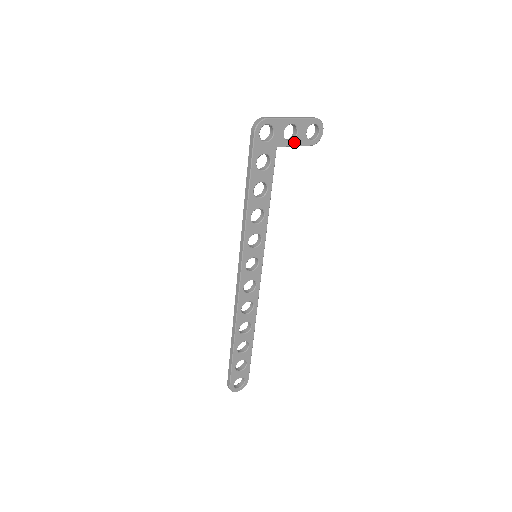
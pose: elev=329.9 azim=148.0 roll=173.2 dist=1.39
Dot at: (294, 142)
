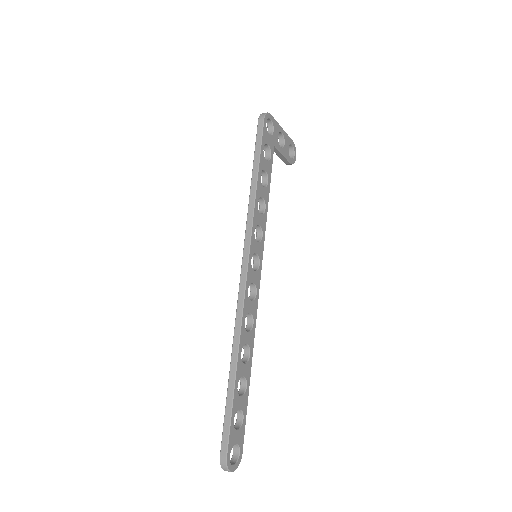
Dot at: (283, 150)
